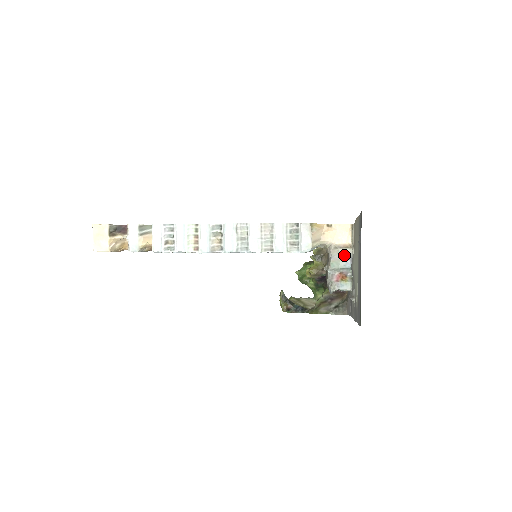
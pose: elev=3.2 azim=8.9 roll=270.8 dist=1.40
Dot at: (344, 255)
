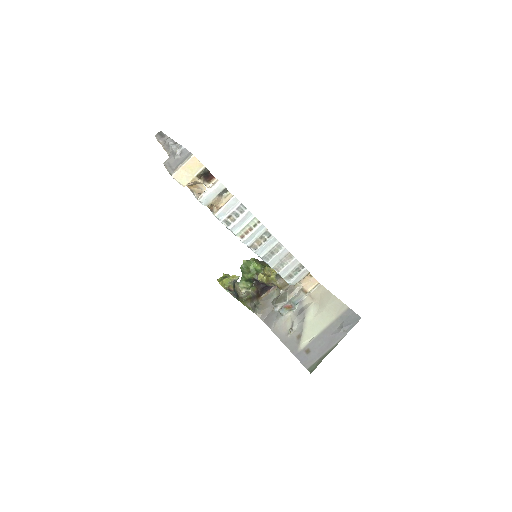
Dot at: (300, 296)
